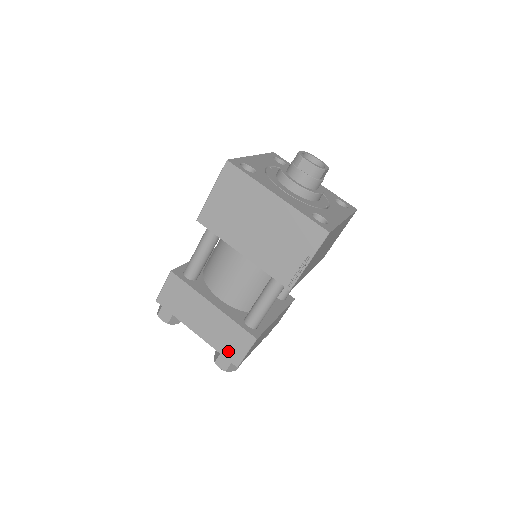
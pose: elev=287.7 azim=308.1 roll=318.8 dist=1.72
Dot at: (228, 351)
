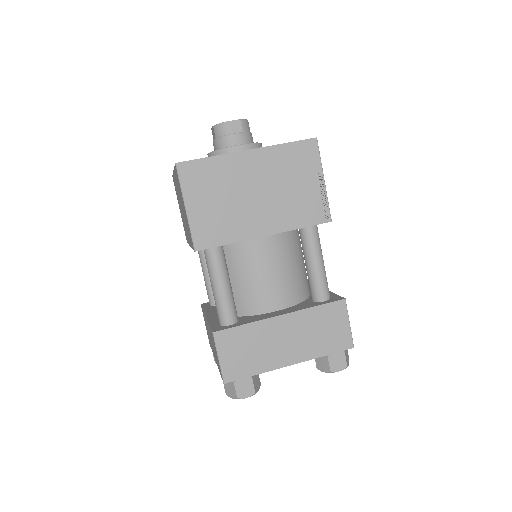
Dot at: (333, 343)
